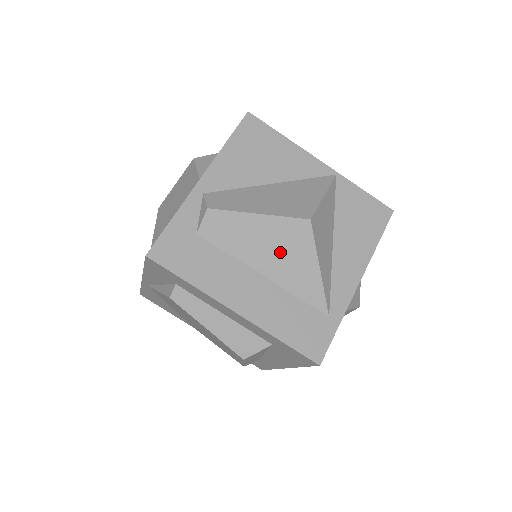
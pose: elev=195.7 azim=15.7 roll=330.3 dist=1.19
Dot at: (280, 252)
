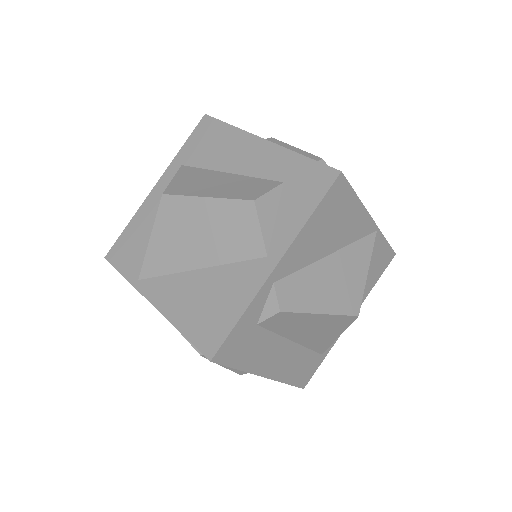
Dot at: (318, 331)
